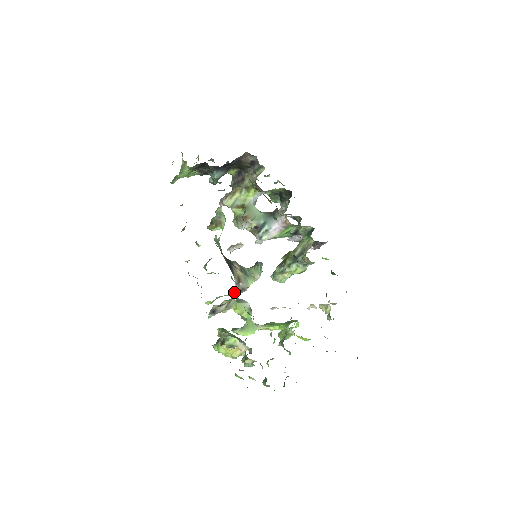
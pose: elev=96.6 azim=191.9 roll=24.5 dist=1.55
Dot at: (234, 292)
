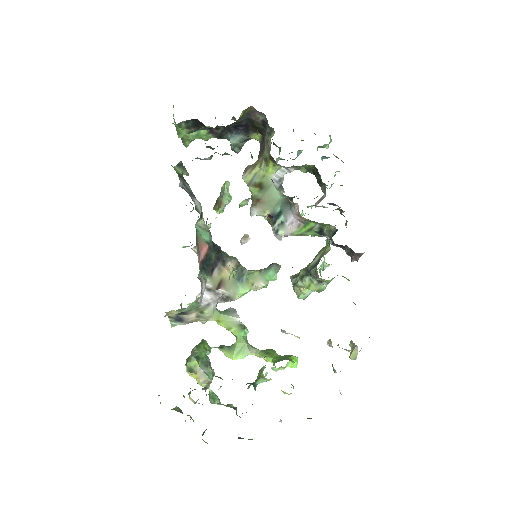
Dot at: (205, 300)
